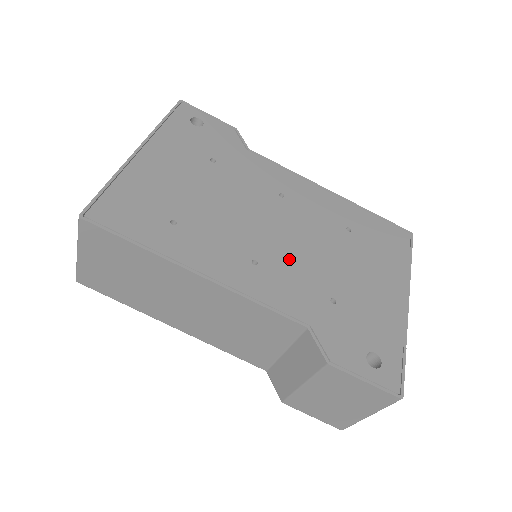
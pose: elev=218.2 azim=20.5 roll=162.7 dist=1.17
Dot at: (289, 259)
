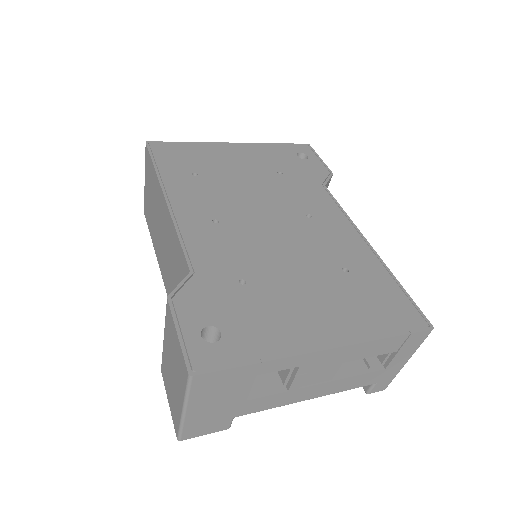
Dot at: (248, 239)
